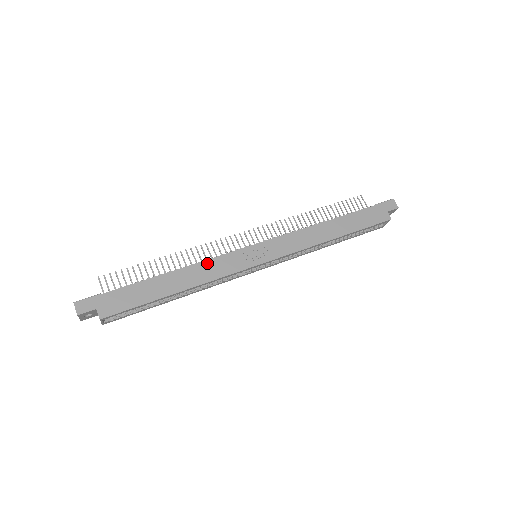
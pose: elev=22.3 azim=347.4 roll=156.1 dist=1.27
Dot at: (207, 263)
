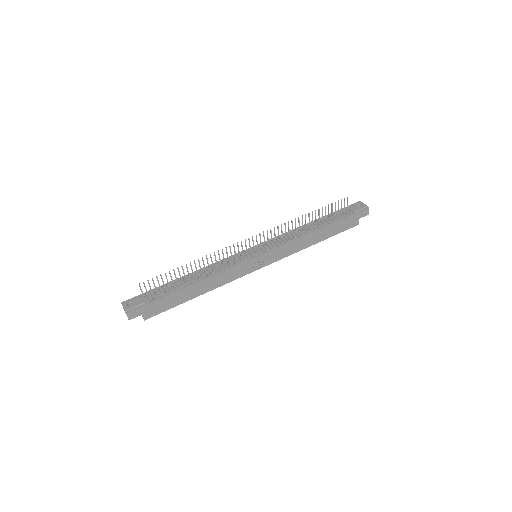
Dot at: (223, 274)
